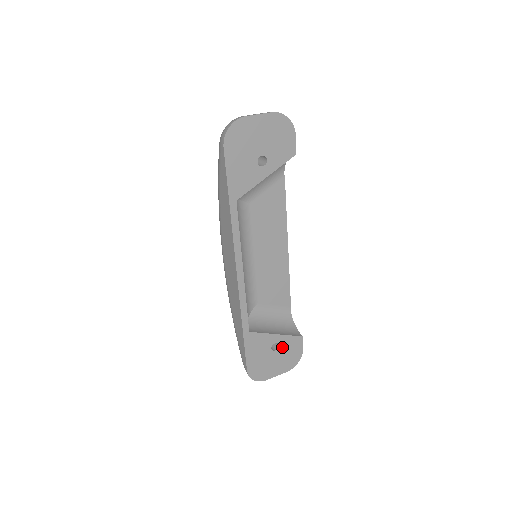
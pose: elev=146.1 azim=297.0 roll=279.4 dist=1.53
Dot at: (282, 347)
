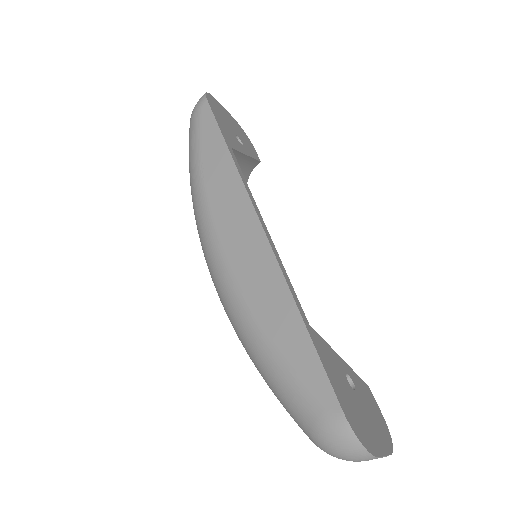
Dot at: (358, 390)
